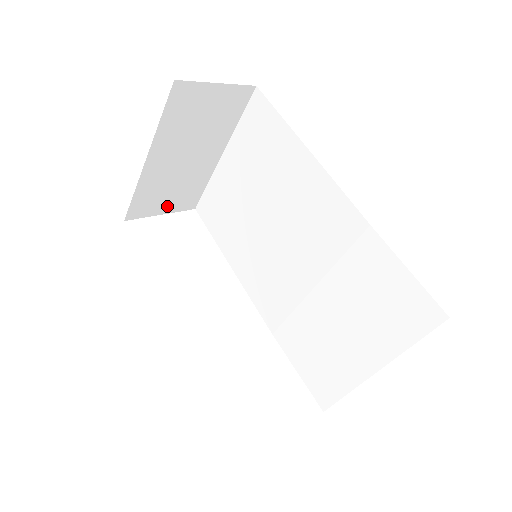
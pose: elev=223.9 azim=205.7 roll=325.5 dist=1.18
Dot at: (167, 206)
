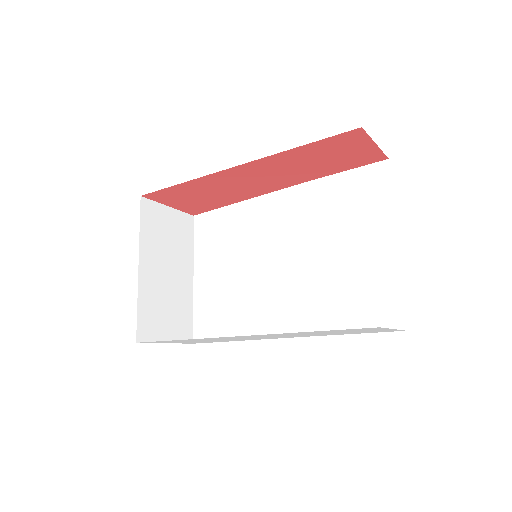
Dot at: (168, 332)
